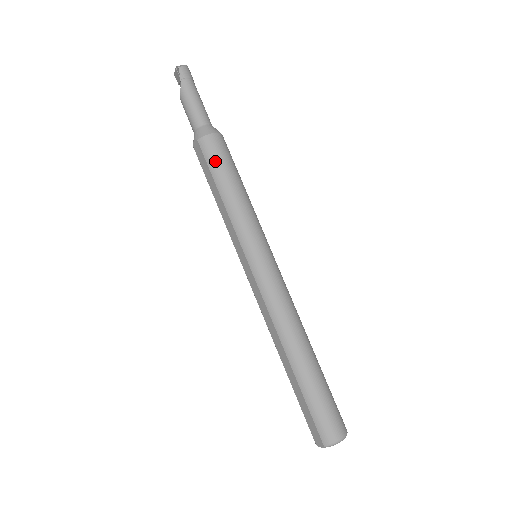
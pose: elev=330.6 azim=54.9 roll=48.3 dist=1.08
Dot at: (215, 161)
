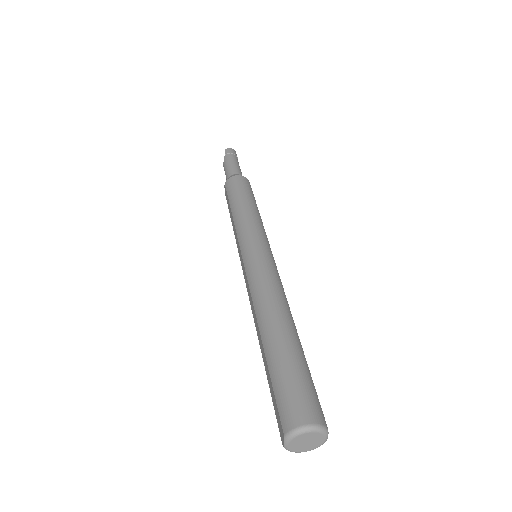
Dot at: (233, 190)
